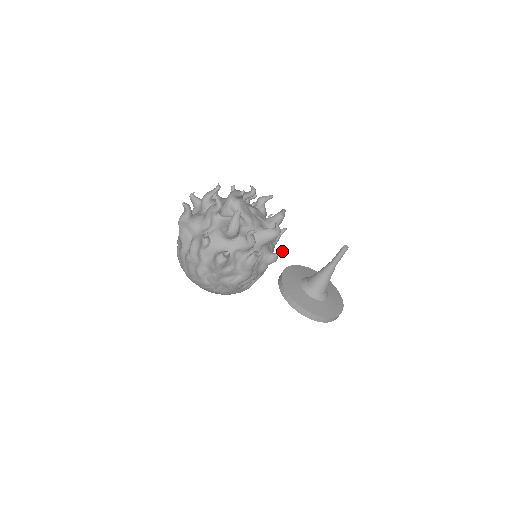
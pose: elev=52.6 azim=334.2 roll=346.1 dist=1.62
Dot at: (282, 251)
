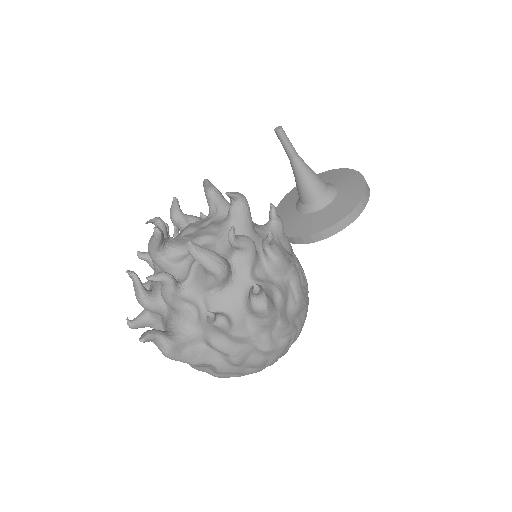
Dot at: (271, 204)
